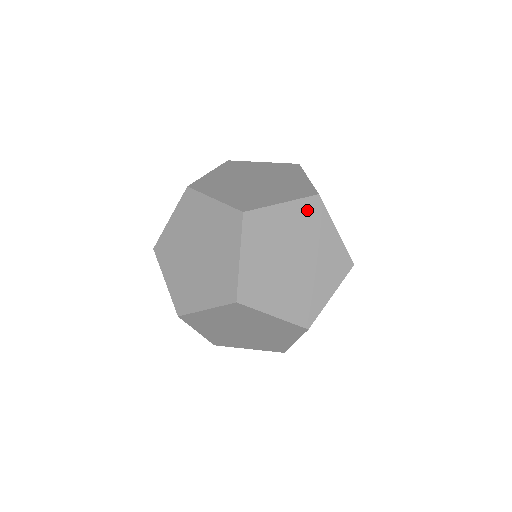
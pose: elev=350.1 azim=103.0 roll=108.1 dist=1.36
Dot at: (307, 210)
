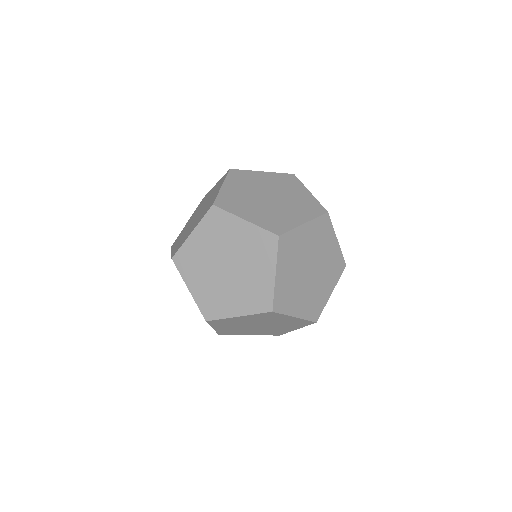
Dot at: (320, 227)
